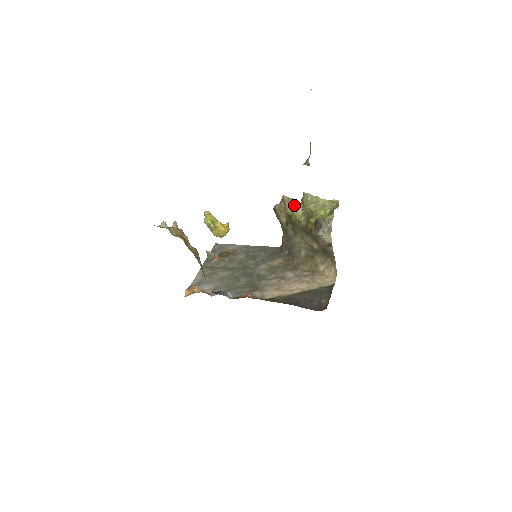
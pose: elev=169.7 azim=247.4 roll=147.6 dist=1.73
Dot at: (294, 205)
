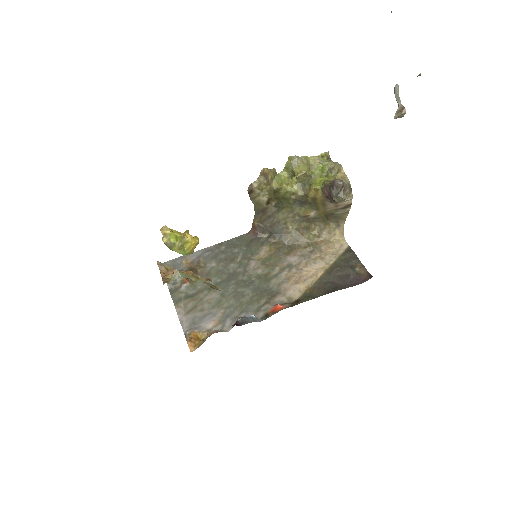
Dot at: (276, 176)
